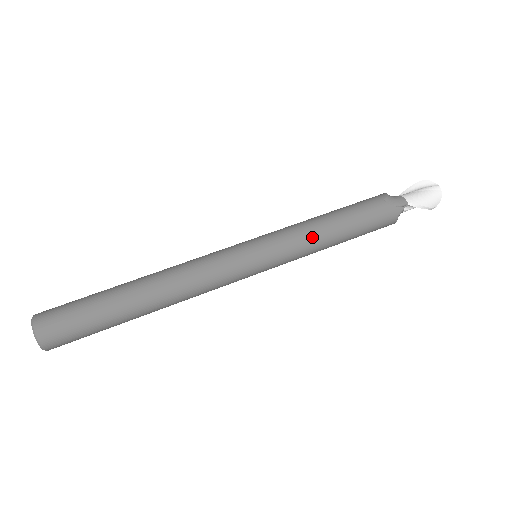
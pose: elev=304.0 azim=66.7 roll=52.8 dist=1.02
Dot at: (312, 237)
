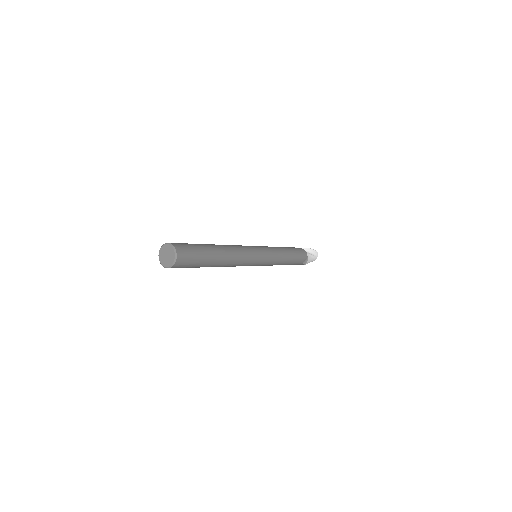
Dot at: occluded
